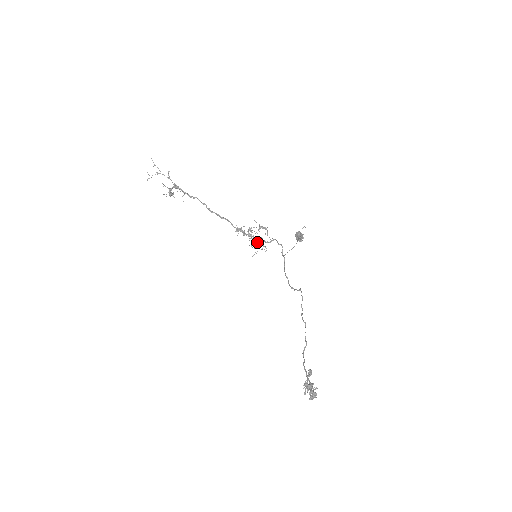
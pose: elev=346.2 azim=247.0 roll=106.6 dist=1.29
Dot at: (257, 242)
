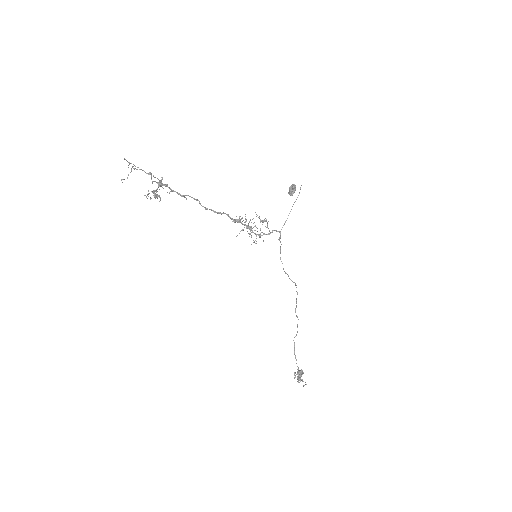
Dot at: (256, 235)
